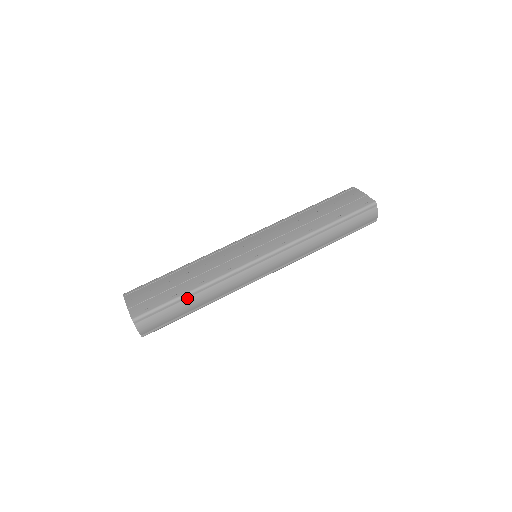
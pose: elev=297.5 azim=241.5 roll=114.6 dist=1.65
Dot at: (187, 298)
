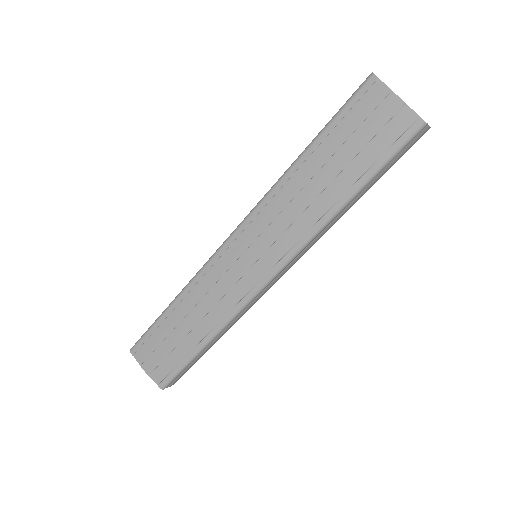
Dot at: (203, 350)
